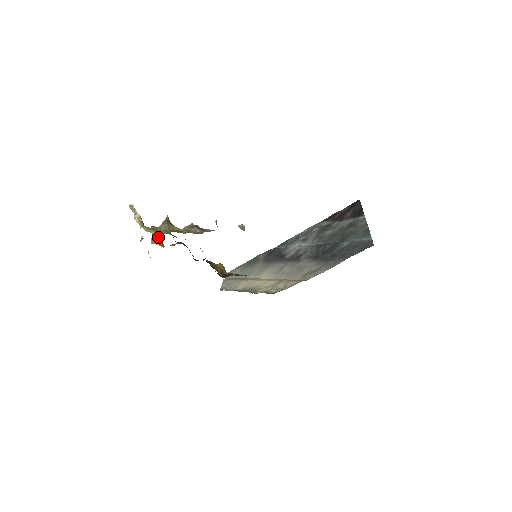
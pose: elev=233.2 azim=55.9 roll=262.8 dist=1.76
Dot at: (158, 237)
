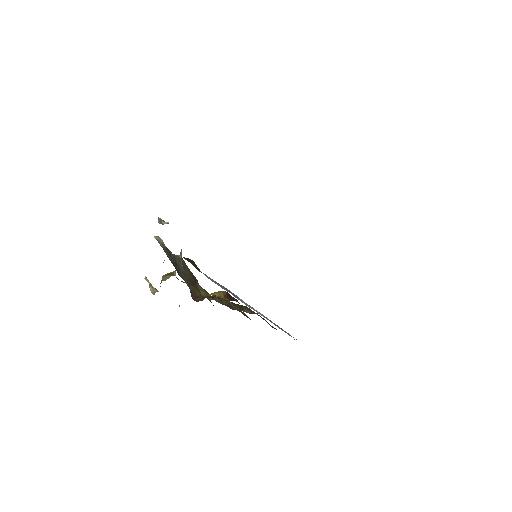
Dot at: occluded
